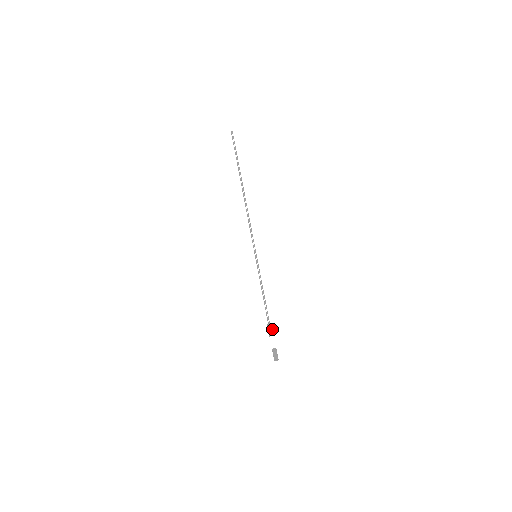
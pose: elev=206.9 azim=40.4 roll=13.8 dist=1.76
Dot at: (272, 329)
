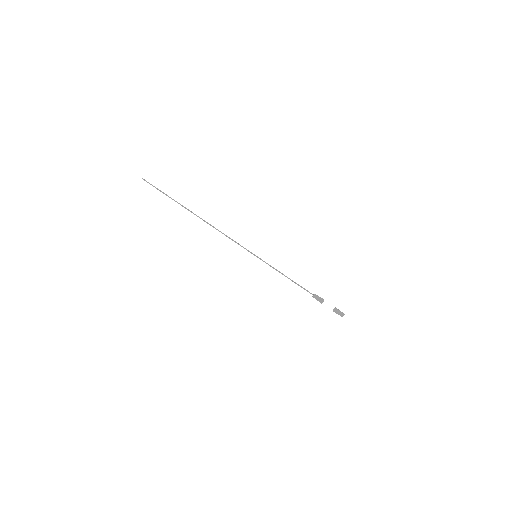
Dot at: (319, 298)
